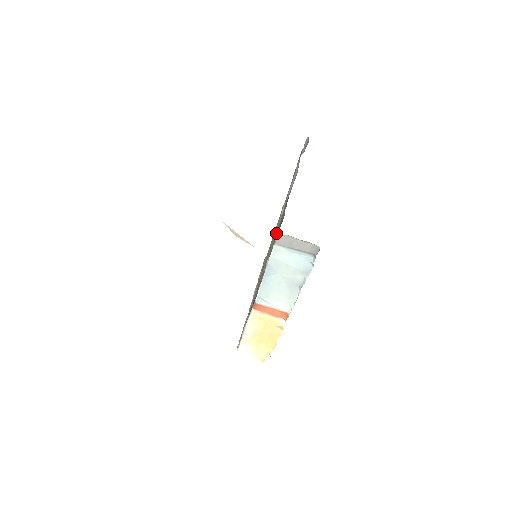
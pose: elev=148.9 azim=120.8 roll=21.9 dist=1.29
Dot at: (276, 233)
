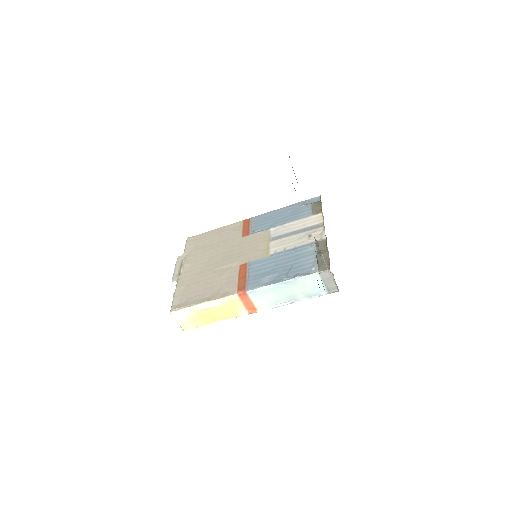
Dot at: (288, 253)
